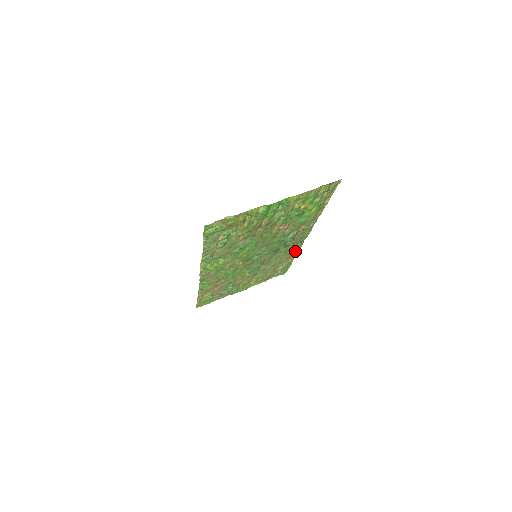
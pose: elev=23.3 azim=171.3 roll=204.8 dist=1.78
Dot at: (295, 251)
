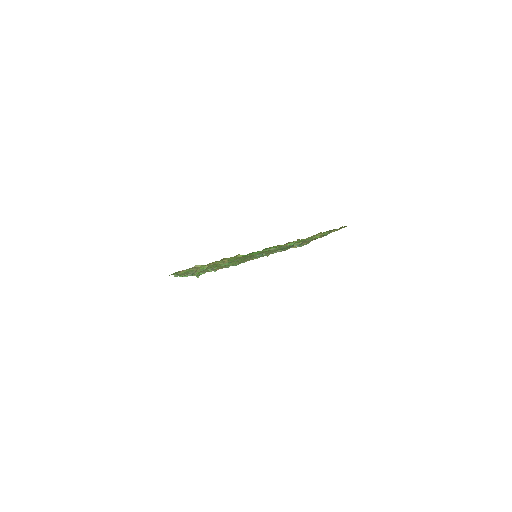
Dot at: occluded
